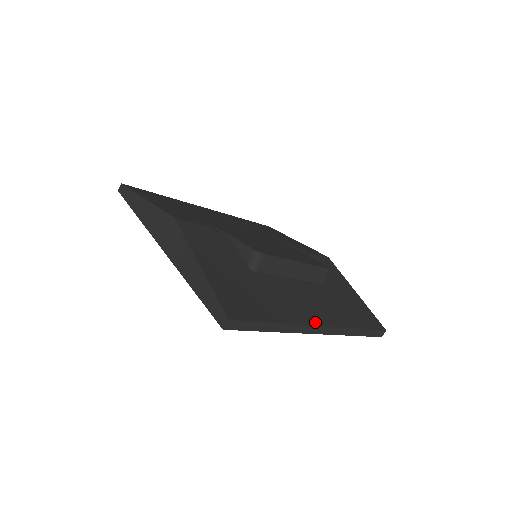
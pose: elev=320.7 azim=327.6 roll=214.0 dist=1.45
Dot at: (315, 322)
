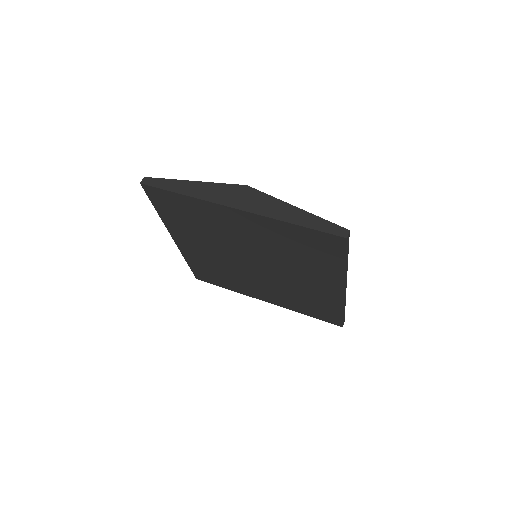
Dot at: occluded
